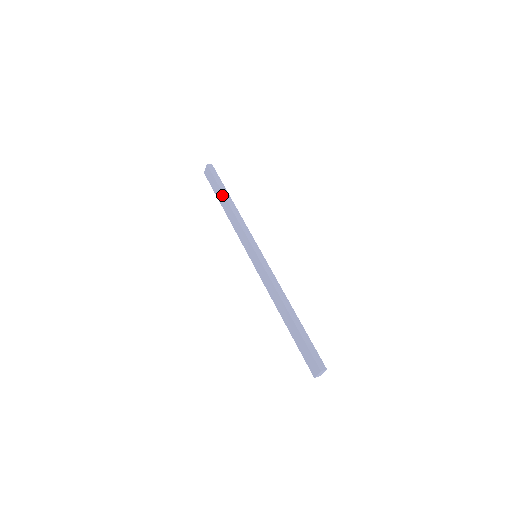
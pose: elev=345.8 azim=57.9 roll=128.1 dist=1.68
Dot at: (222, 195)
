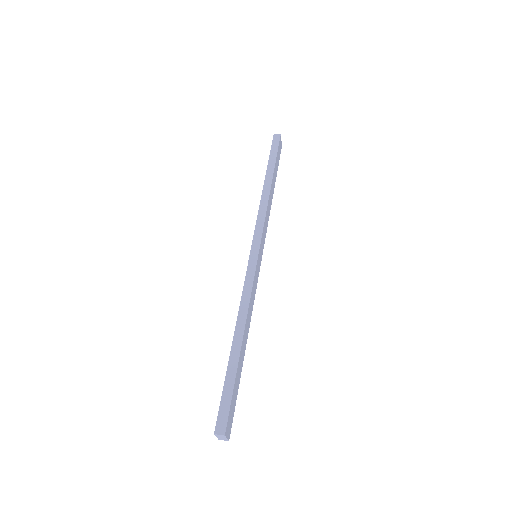
Dot at: (266, 174)
